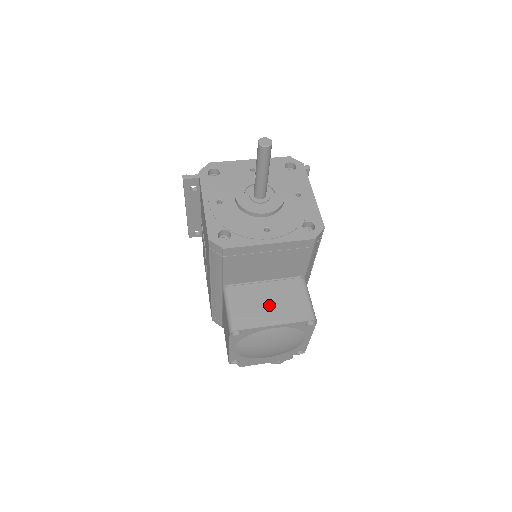
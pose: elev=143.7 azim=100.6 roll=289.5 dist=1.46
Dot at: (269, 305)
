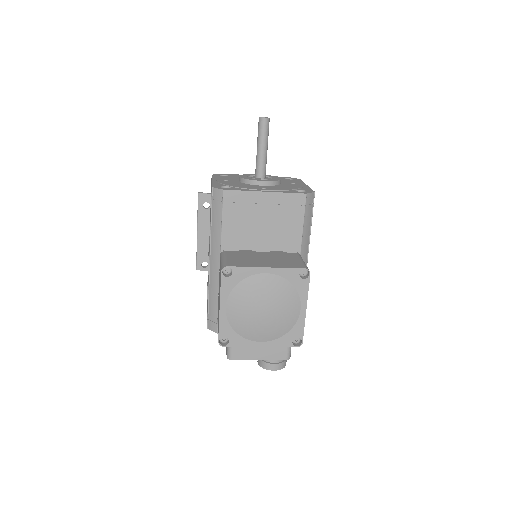
Dot at: (263, 259)
